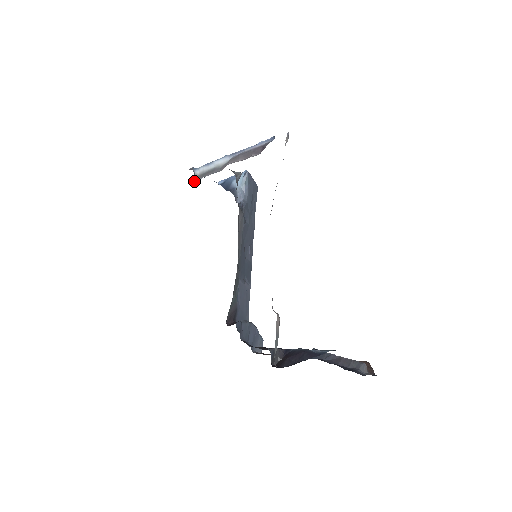
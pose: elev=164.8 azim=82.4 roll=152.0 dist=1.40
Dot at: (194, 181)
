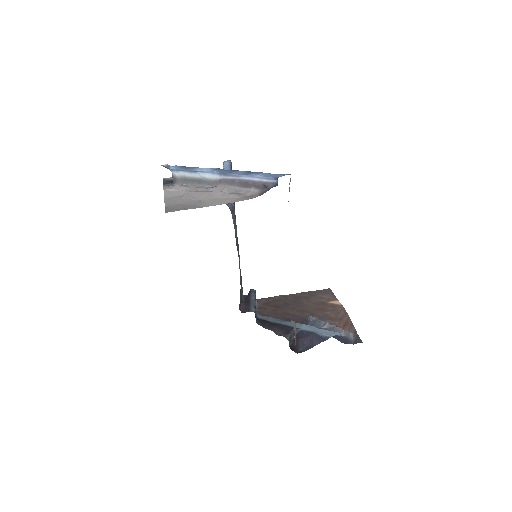
Dot at: (174, 183)
